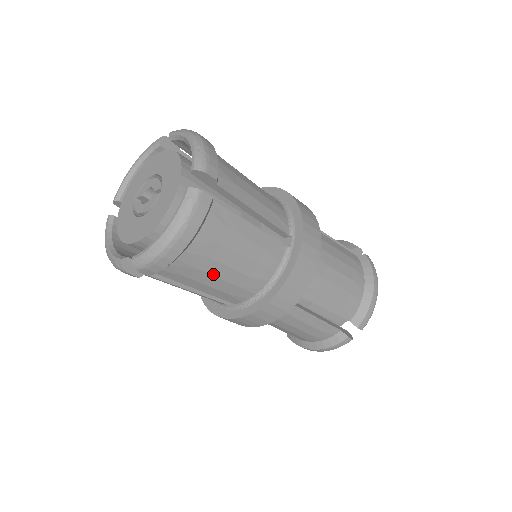
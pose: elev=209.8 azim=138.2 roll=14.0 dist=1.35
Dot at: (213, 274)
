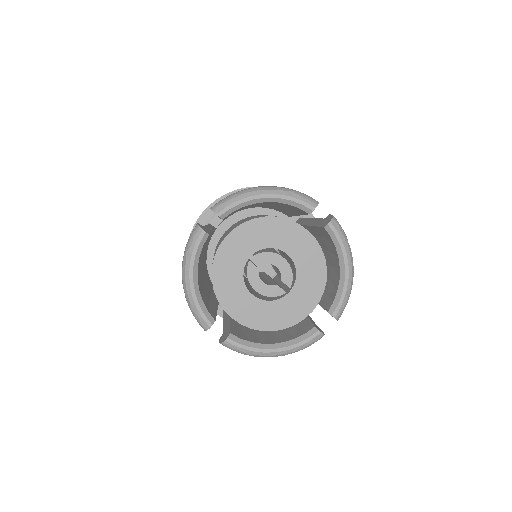
Dot at: occluded
